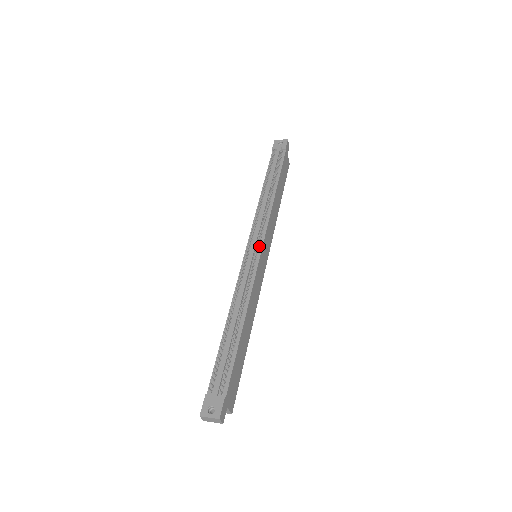
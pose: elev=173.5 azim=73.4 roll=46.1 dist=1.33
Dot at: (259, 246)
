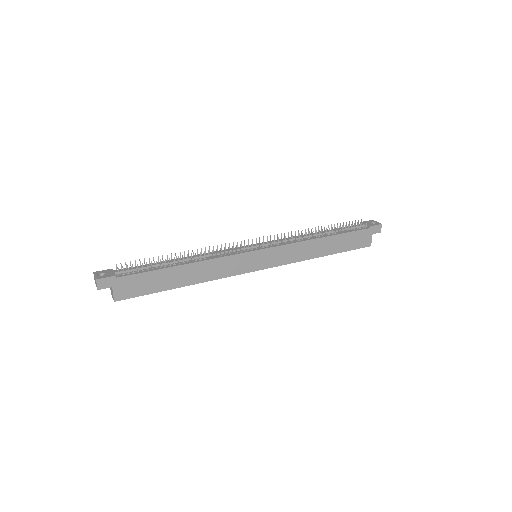
Dot at: (261, 247)
